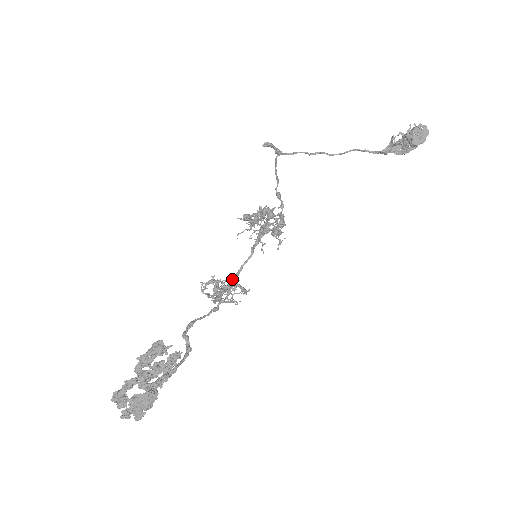
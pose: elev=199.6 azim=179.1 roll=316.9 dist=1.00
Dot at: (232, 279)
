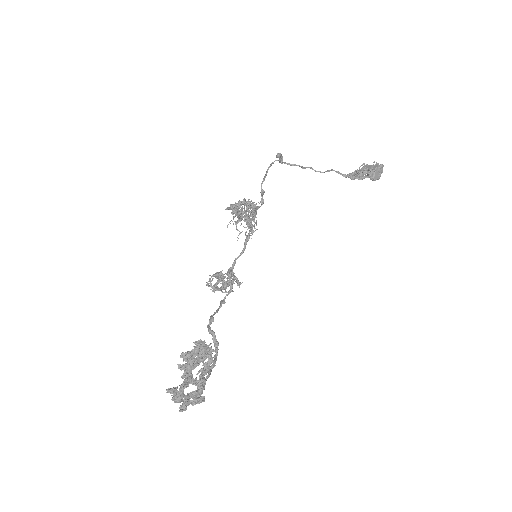
Dot at: (231, 272)
